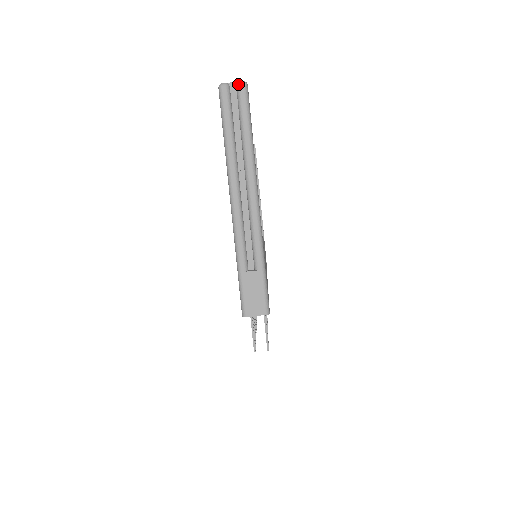
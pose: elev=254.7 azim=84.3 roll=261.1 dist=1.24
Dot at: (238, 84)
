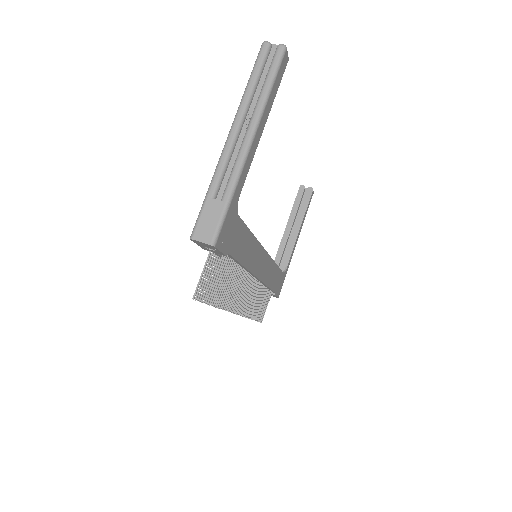
Dot at: (279, 45)
